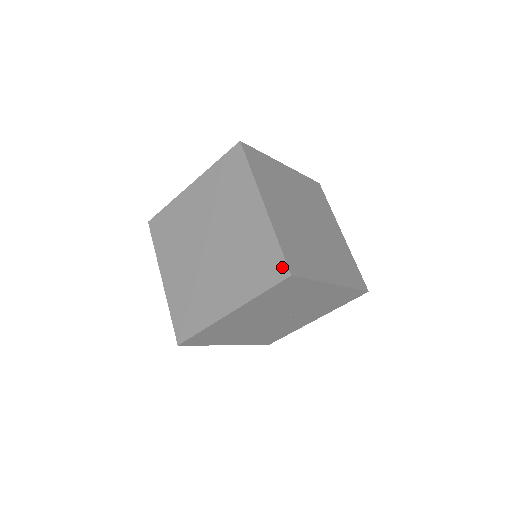
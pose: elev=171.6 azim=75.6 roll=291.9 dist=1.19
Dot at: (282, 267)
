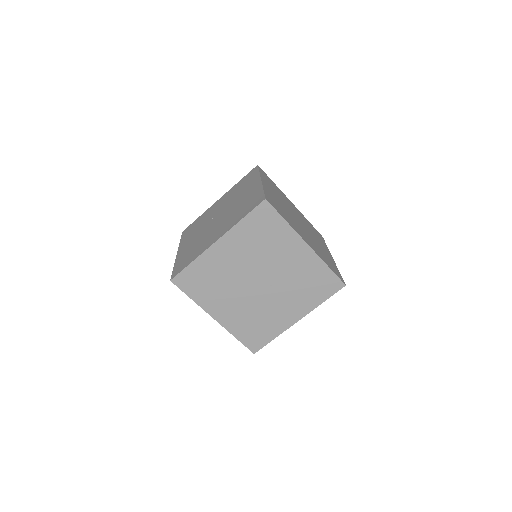
Dot at: (261, 198)
